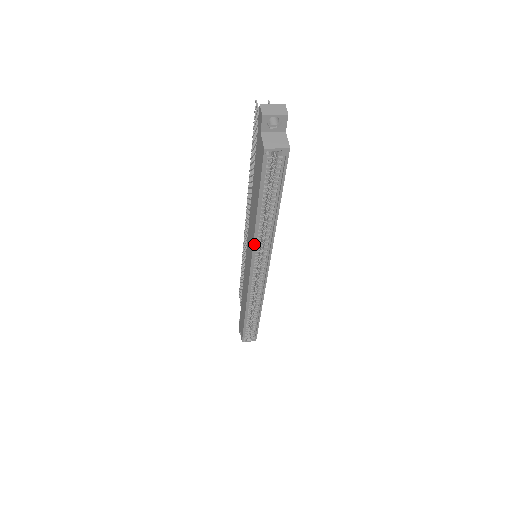
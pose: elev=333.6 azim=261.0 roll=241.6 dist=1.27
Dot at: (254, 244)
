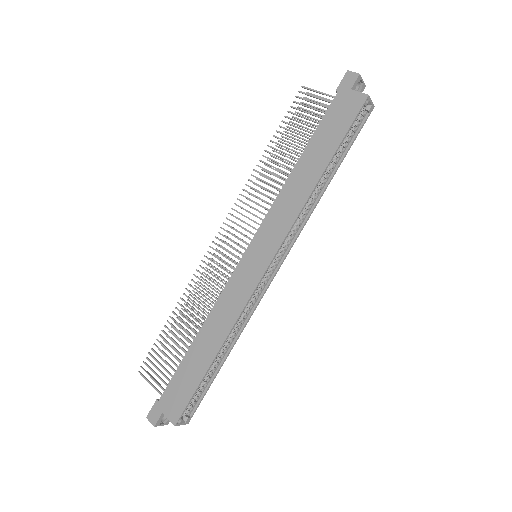
Dot at: (299, 214)
